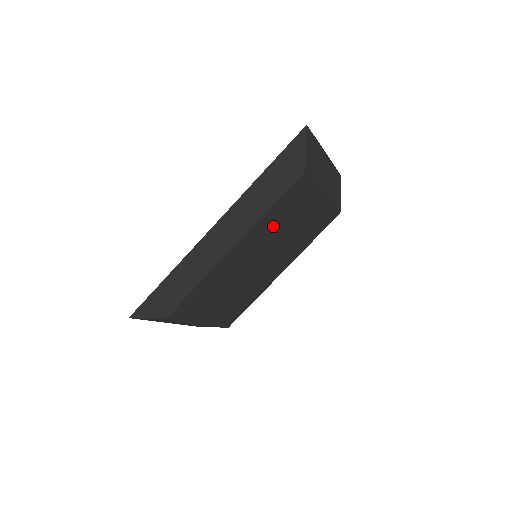
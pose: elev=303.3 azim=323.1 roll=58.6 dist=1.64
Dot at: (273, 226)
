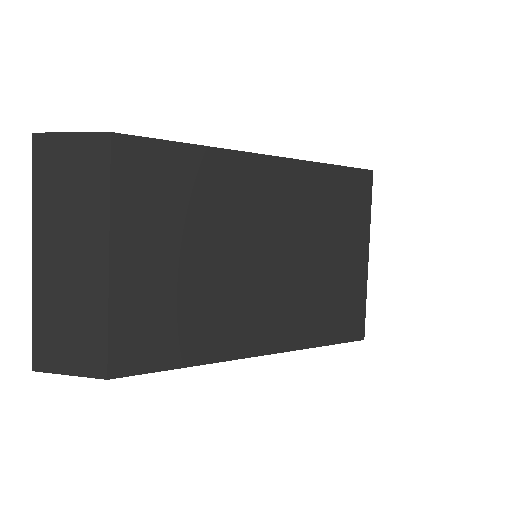
Dot at: (311, 206)
